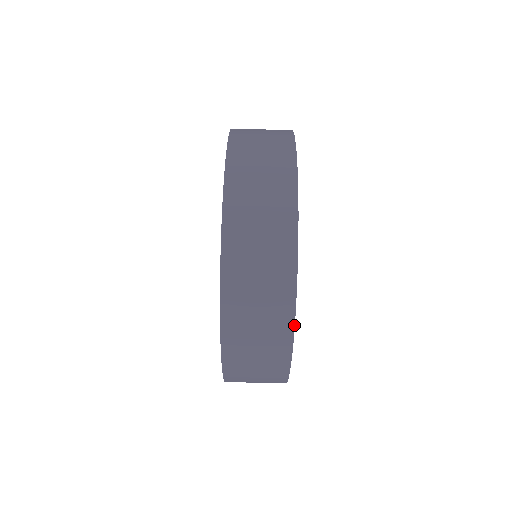
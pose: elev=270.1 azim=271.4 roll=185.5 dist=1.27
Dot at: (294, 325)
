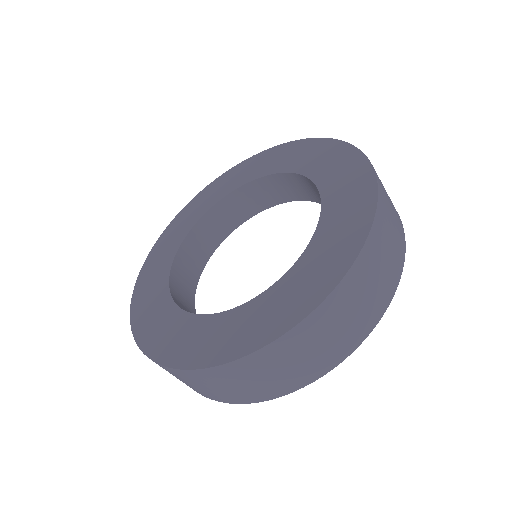
Dot at: occluded
